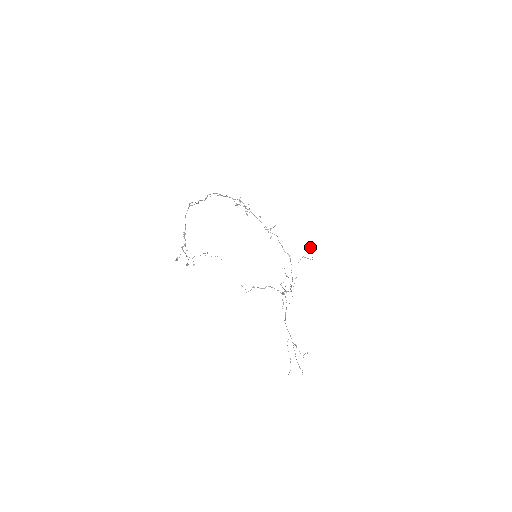
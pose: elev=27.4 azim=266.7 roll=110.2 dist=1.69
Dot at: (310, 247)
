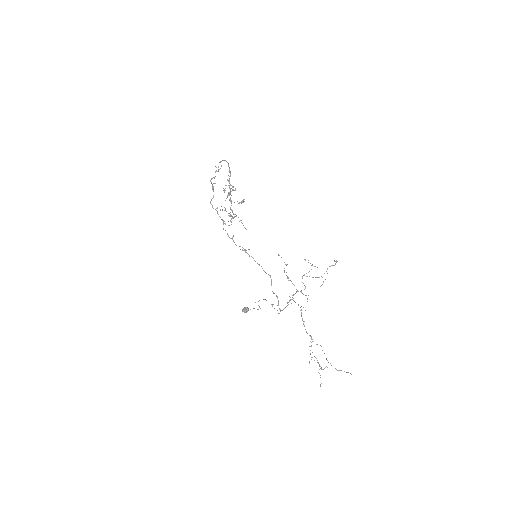
Dot at: occluded
